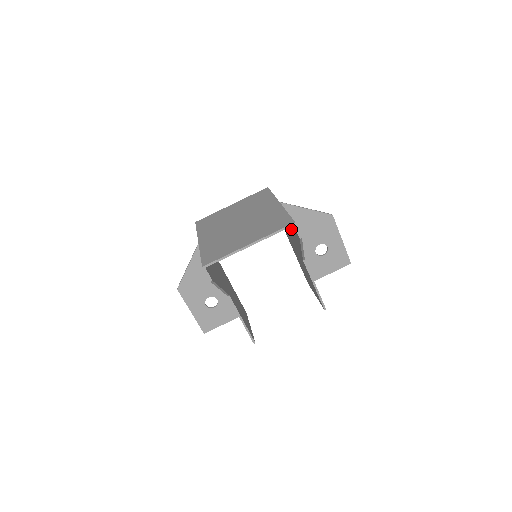
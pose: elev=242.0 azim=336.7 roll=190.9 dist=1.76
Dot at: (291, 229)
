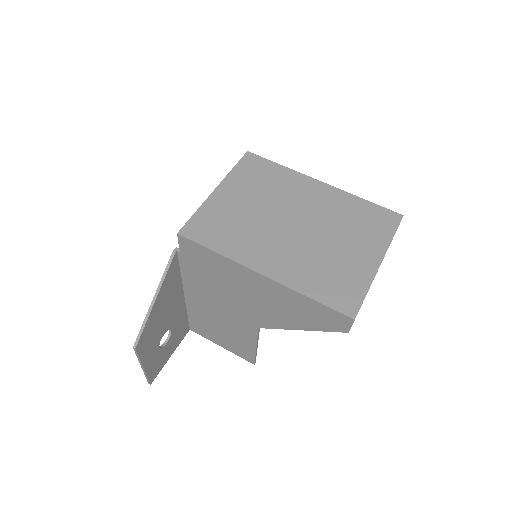
Dot at: occluded
